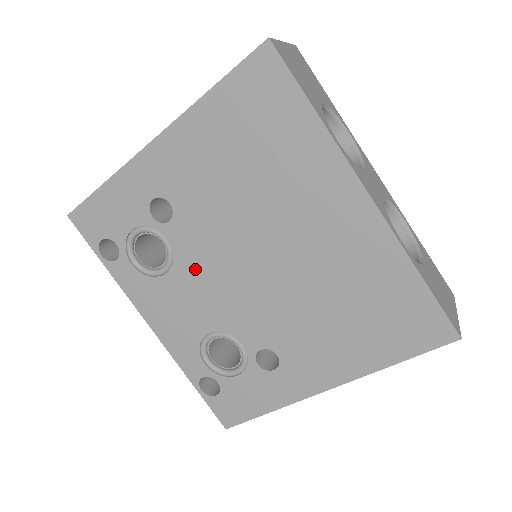
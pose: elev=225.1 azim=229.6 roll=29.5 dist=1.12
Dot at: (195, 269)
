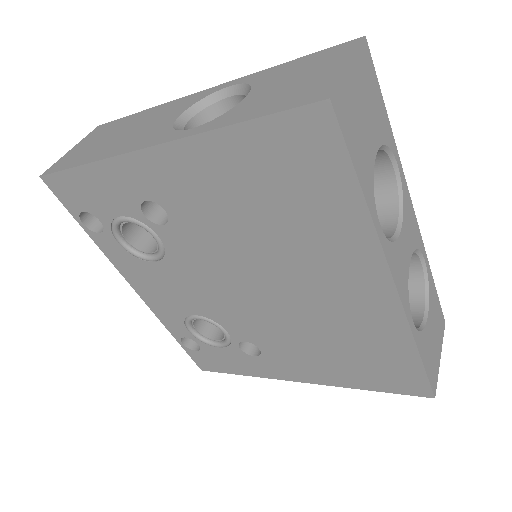
Dot at: (188, 270)
